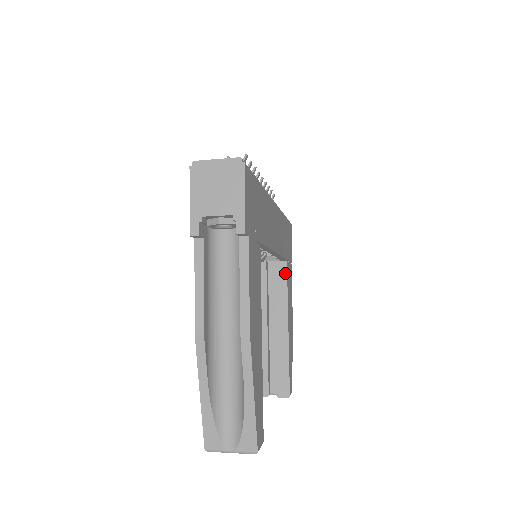
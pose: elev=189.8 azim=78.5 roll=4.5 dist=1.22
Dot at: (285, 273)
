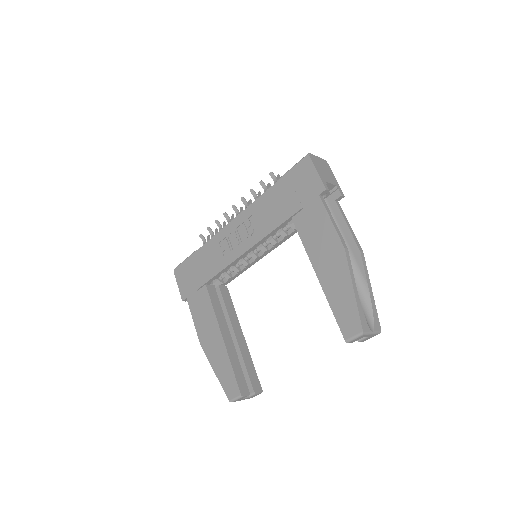
Dot at: (229, 294)
